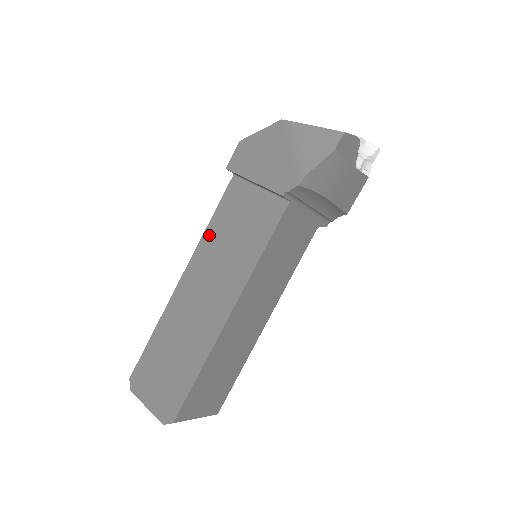
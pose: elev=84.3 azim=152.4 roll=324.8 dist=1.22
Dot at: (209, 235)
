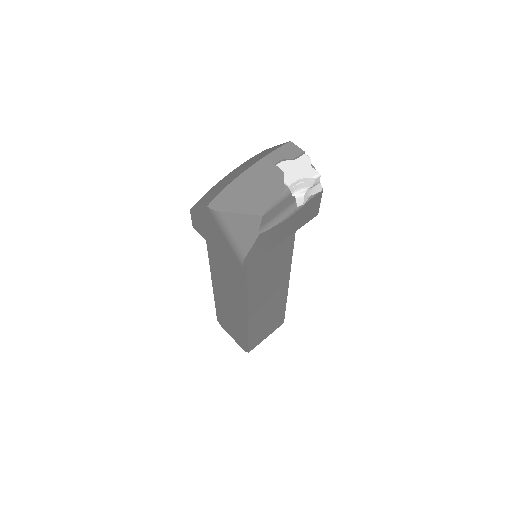
Dot at: (212, 259)
